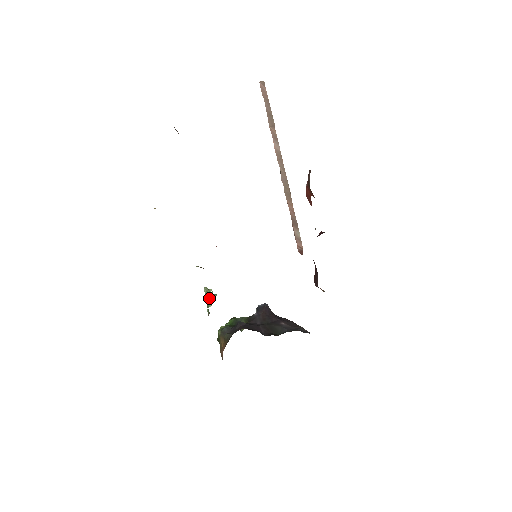
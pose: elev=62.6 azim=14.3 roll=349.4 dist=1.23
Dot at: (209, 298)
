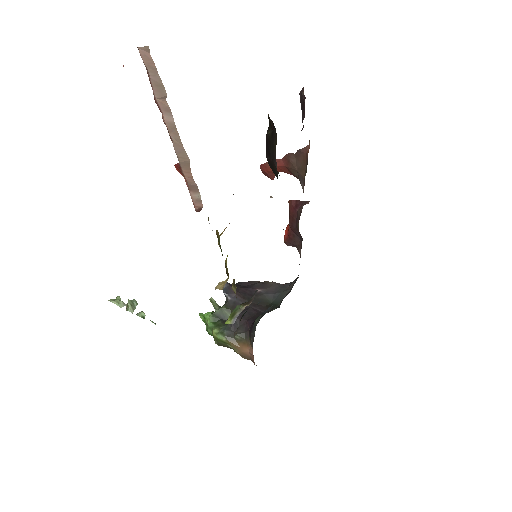
Dot at: (132, 308)
